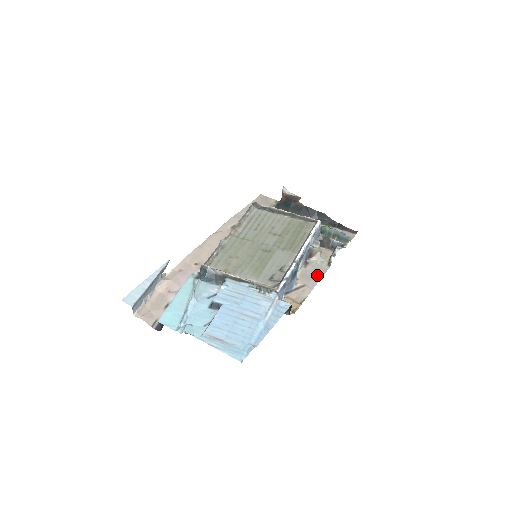
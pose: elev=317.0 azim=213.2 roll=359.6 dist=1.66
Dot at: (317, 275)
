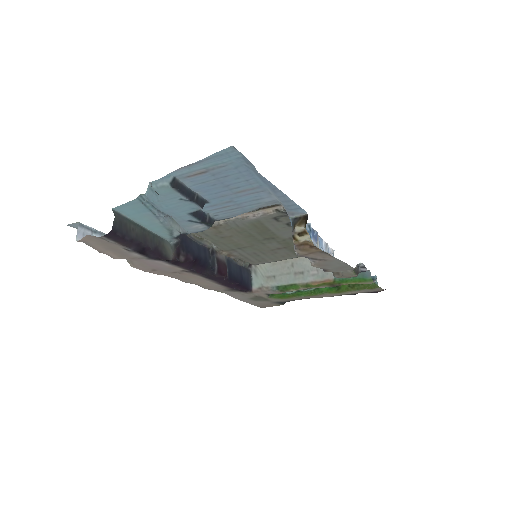
Dot at: (340, 265)
